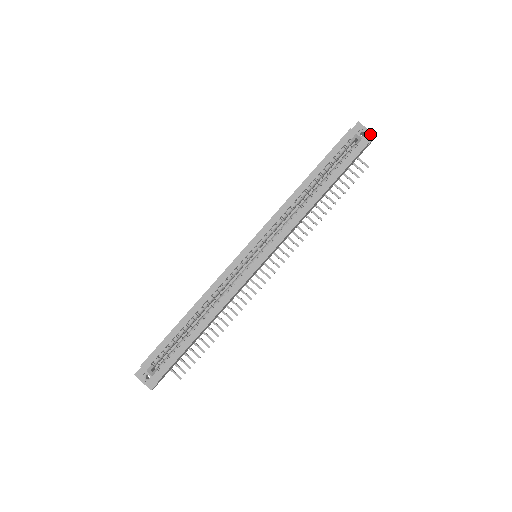
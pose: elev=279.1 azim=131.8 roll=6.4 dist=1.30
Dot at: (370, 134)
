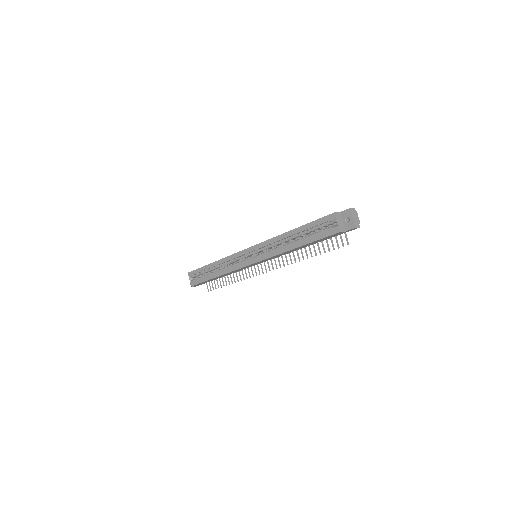
Dot at: (352, 223)
